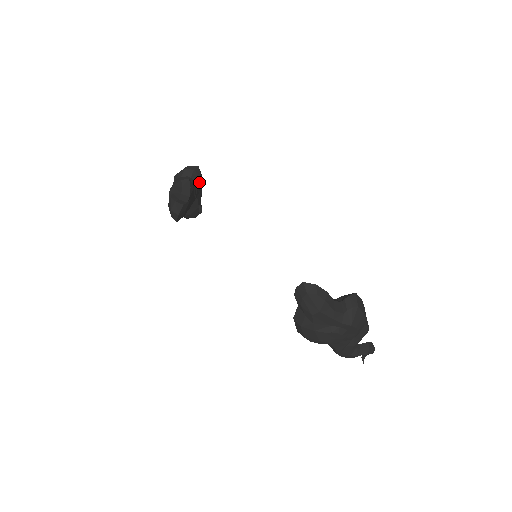
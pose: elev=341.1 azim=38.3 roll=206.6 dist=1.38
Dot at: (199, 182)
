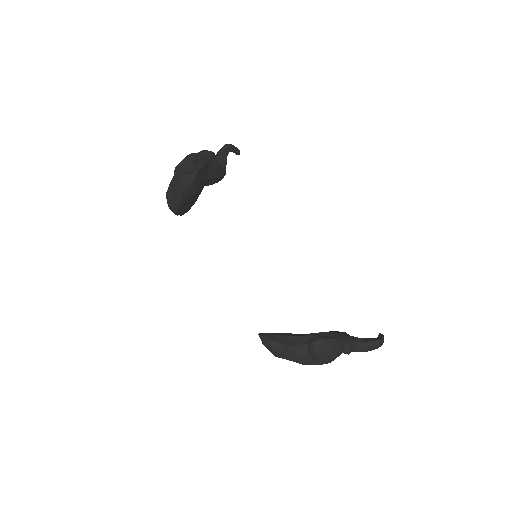
Dot at: (197, 175)
